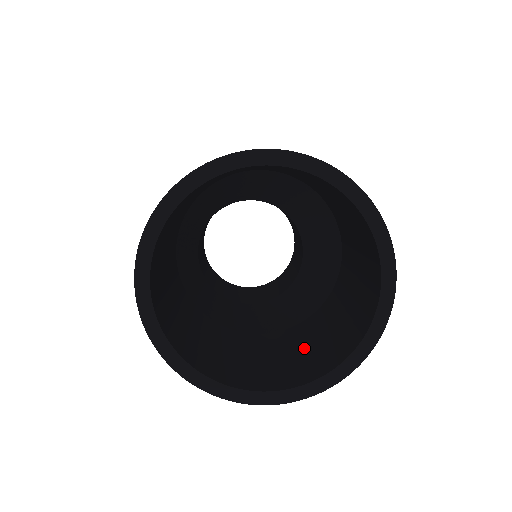
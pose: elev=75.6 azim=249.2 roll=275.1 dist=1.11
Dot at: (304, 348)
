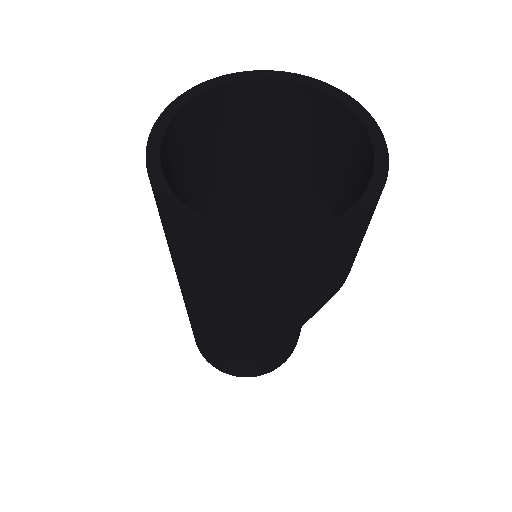
Dot at: occluded
